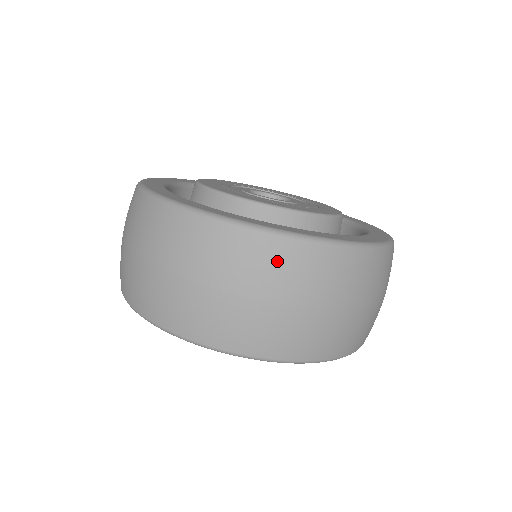
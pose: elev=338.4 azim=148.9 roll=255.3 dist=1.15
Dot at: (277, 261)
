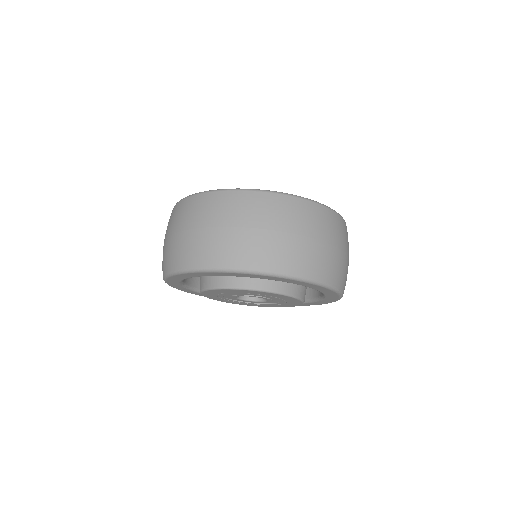
Dot at: (338, 225)
